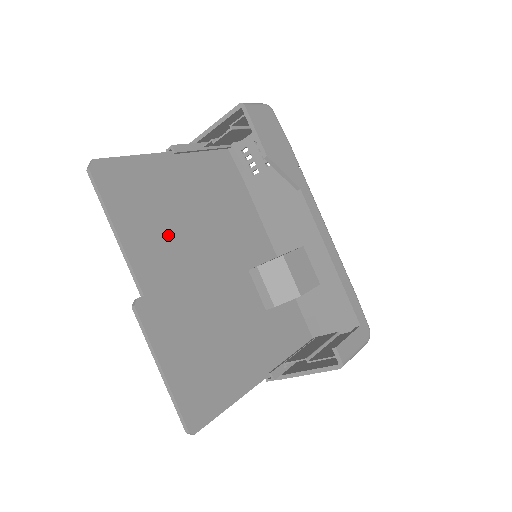
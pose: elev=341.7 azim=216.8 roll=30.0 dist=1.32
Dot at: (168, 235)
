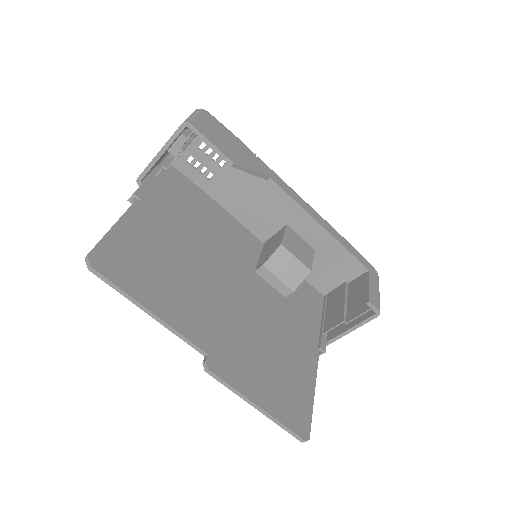
Dot at: (187, 285)
